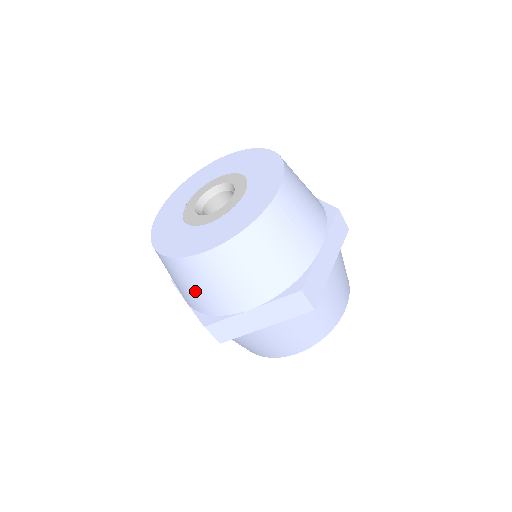
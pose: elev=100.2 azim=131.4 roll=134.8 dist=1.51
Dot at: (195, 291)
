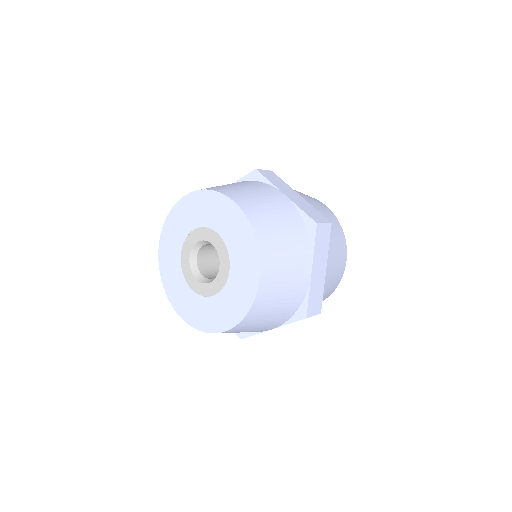
Dot at: occluded
